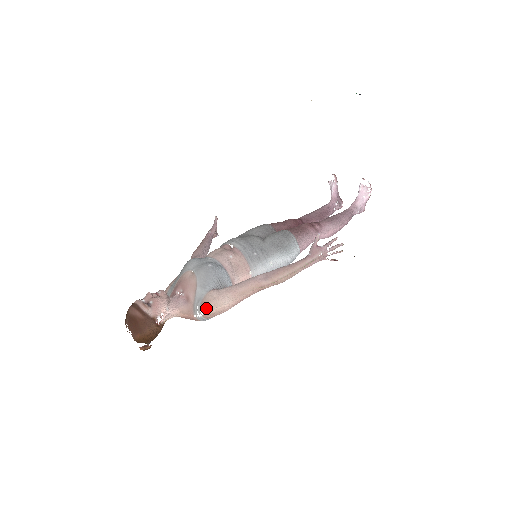
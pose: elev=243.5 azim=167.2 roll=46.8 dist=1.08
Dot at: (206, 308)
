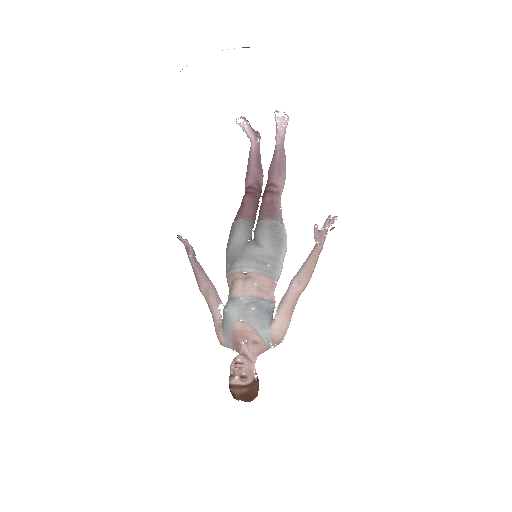
Dot at: (279, 341)
